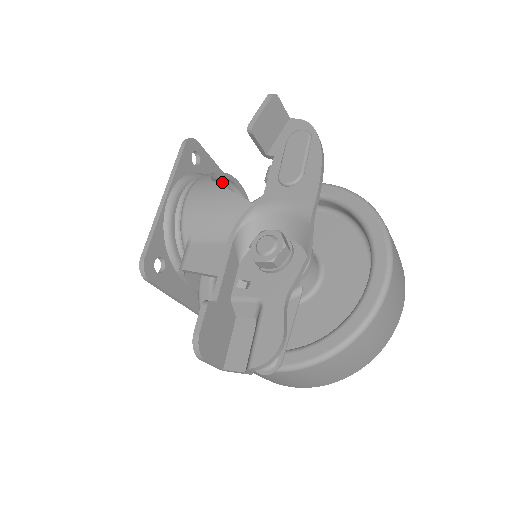
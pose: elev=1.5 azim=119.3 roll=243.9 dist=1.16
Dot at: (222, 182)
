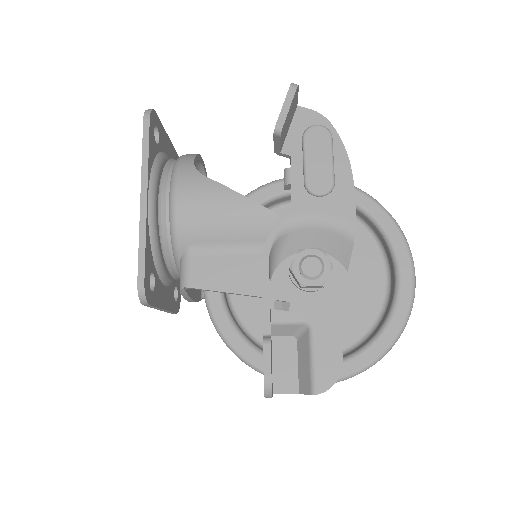
Dot at: occluded
